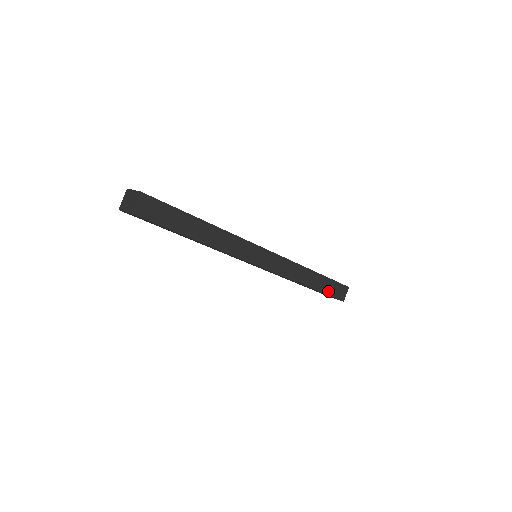
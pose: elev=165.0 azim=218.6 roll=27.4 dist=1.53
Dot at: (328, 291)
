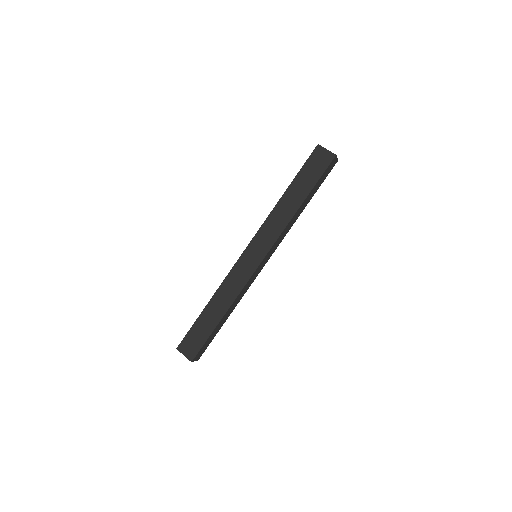
Dot at: (320, 184)
